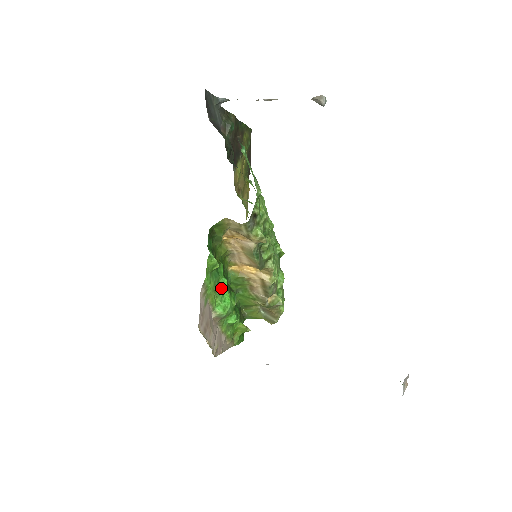
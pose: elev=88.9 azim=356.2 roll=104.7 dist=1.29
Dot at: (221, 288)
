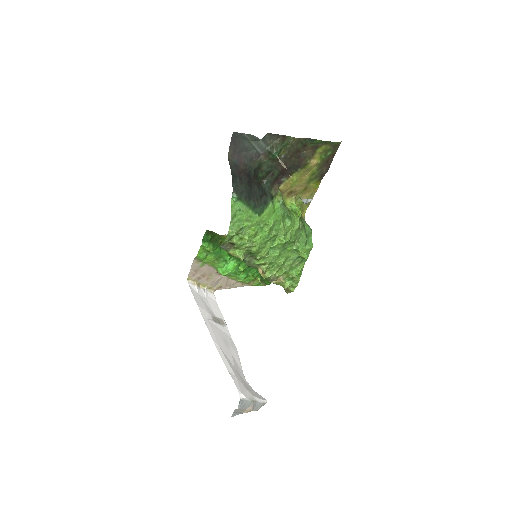
Dot at: (224, 260)
